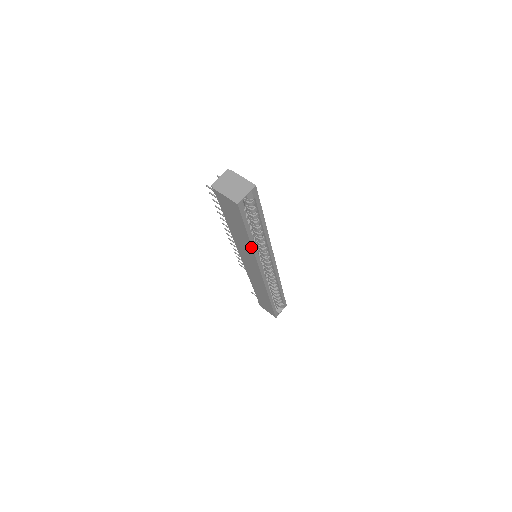
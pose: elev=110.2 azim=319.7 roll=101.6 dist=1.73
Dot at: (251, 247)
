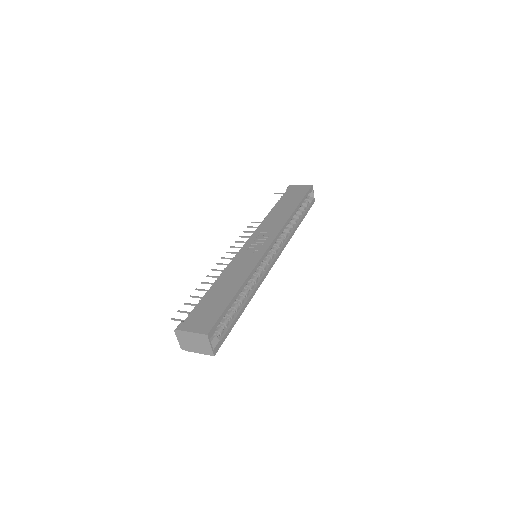
Dot at: (250, 299)
